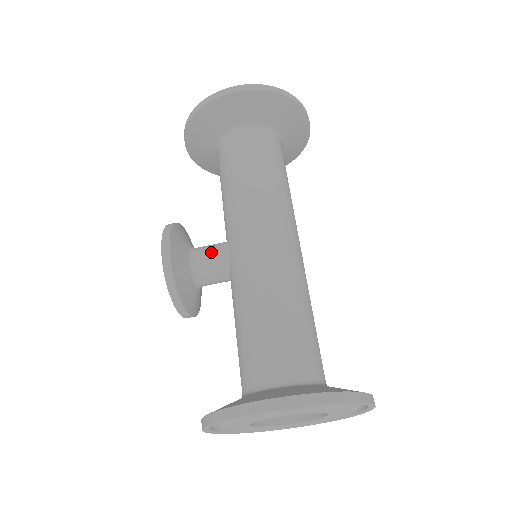
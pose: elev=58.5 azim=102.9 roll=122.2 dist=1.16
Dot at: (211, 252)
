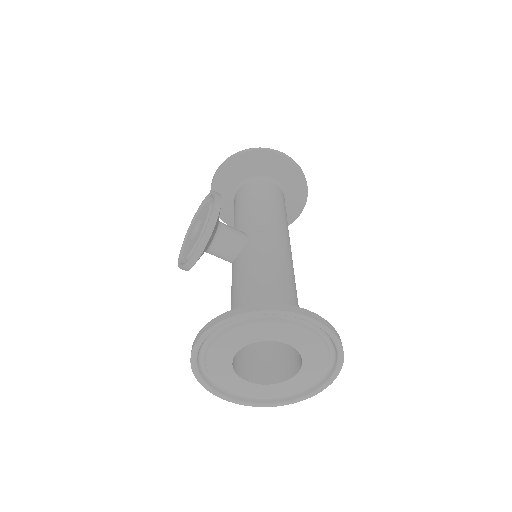
Dot at: (234, 229)
